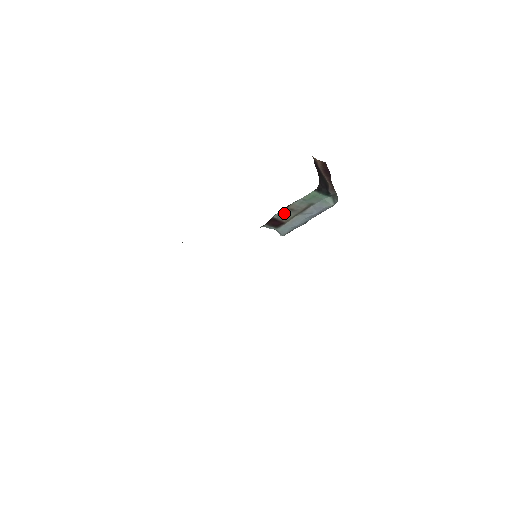
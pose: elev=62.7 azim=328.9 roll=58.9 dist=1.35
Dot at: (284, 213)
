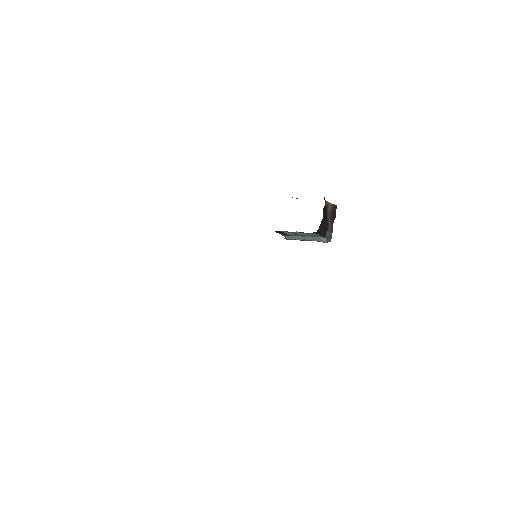
Dot at: (289, 232)
